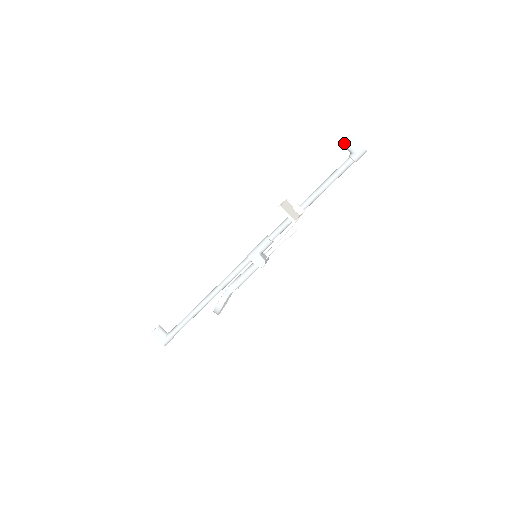
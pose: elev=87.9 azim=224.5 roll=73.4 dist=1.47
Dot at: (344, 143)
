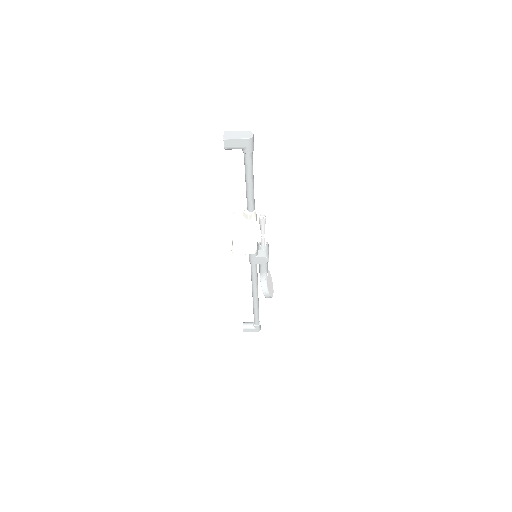
Dot at: (226, 149)
